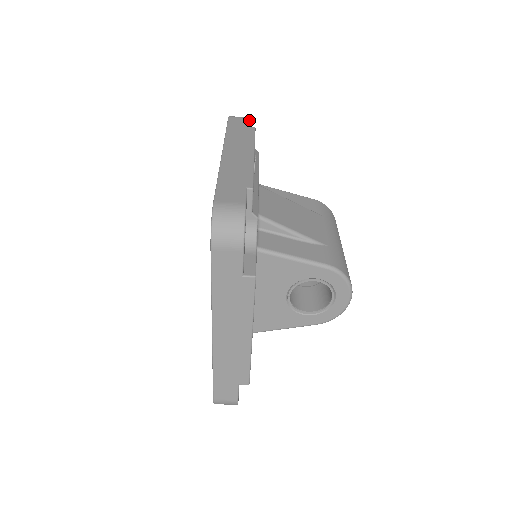
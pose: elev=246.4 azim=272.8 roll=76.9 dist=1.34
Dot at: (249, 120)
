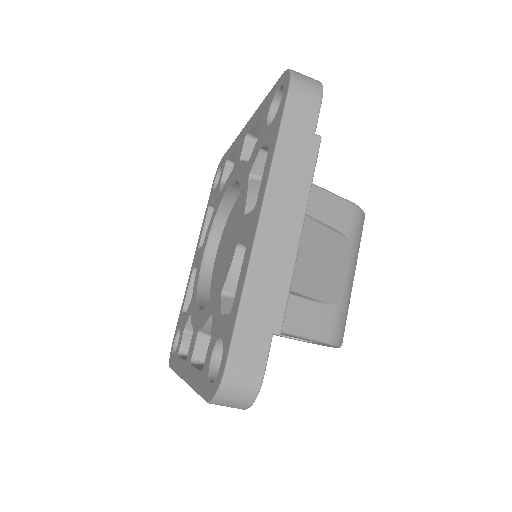
Dot at: (318, 107)
